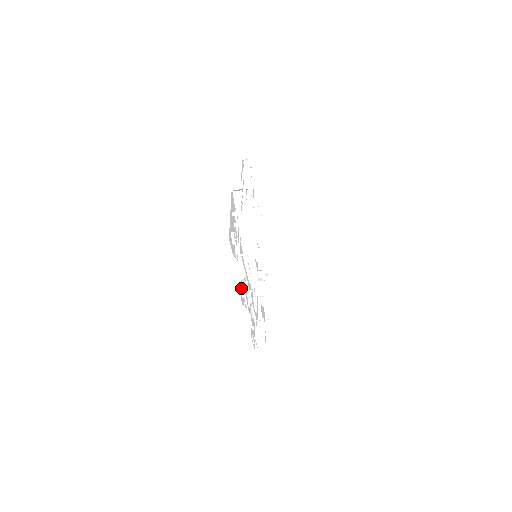
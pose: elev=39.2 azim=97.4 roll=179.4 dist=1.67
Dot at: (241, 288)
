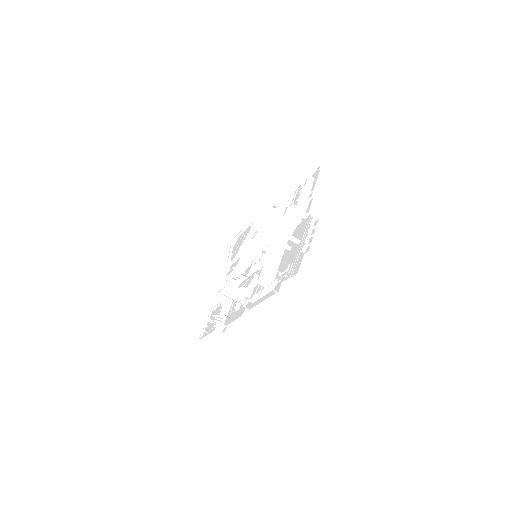
Dot at: (230, 287)
